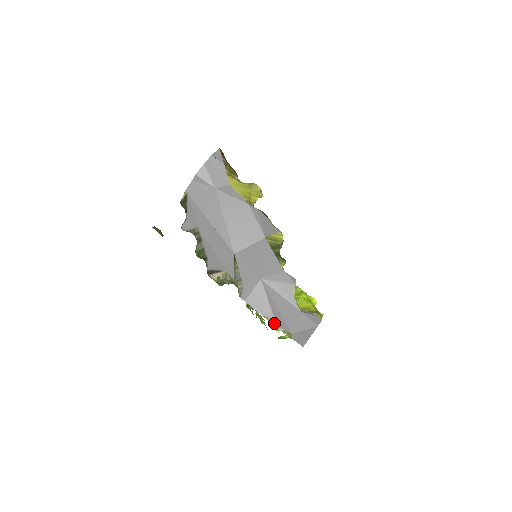
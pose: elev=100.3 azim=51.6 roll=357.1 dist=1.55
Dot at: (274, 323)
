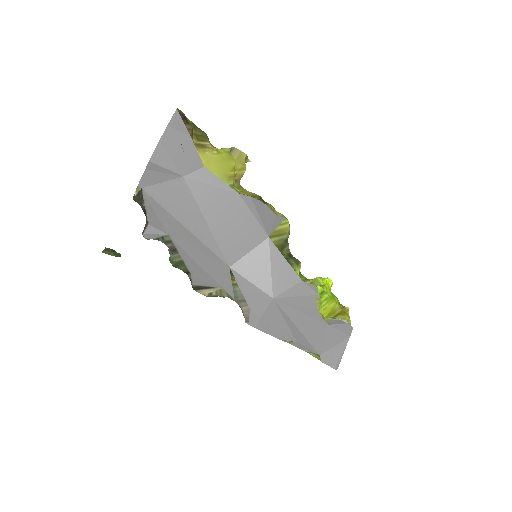
Dot at: (296, 345)
